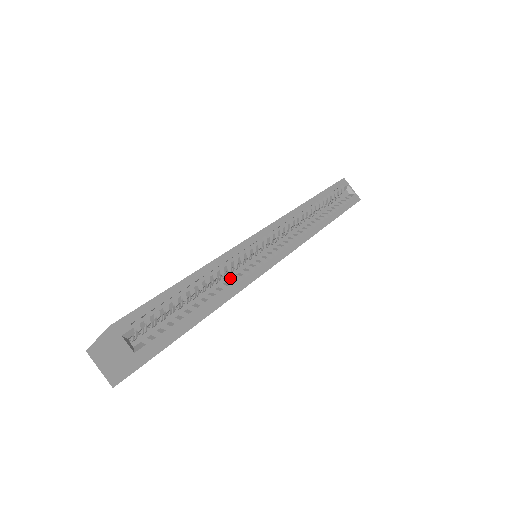
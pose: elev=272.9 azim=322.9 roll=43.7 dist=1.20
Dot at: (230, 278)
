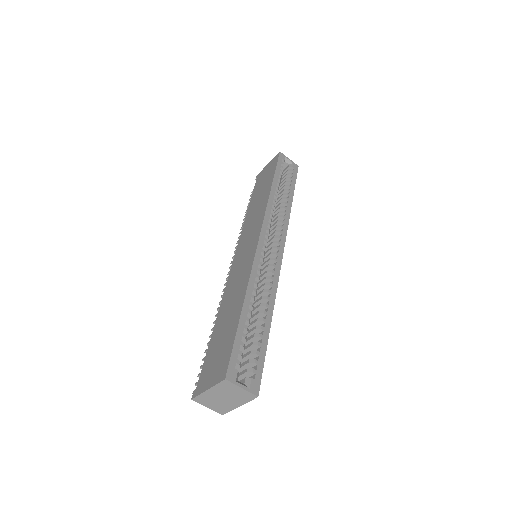
Dot at: occluded
